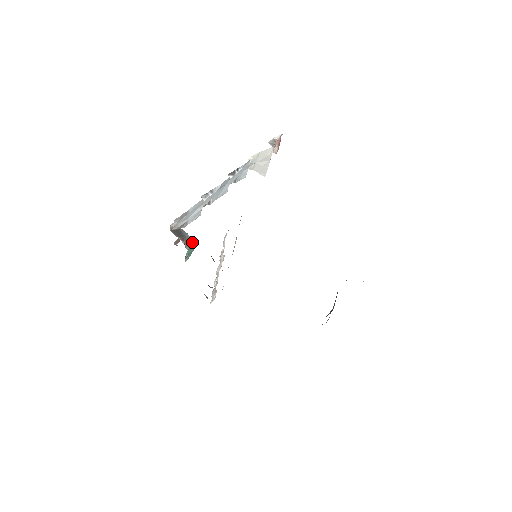
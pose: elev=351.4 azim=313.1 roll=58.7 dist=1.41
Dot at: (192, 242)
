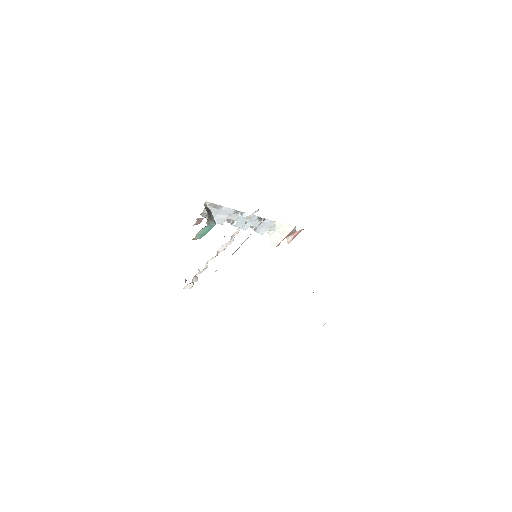
Dot at: (213, 223)
